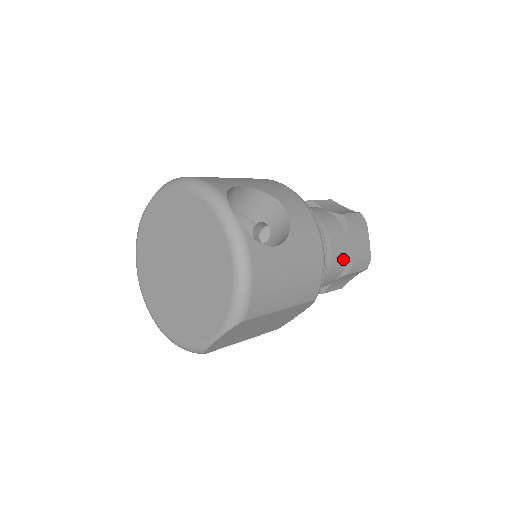
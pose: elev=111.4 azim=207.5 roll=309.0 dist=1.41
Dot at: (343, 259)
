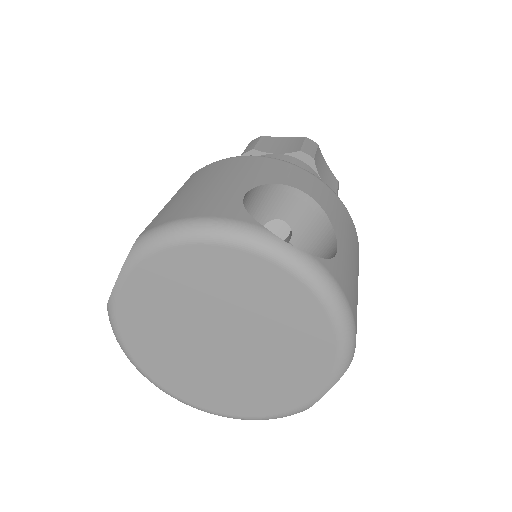
Dot at: occluded
